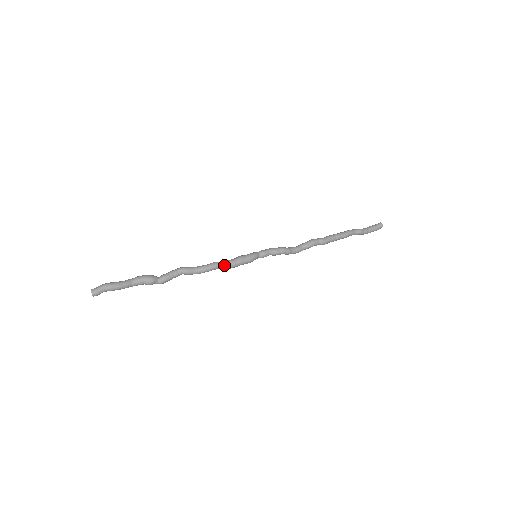
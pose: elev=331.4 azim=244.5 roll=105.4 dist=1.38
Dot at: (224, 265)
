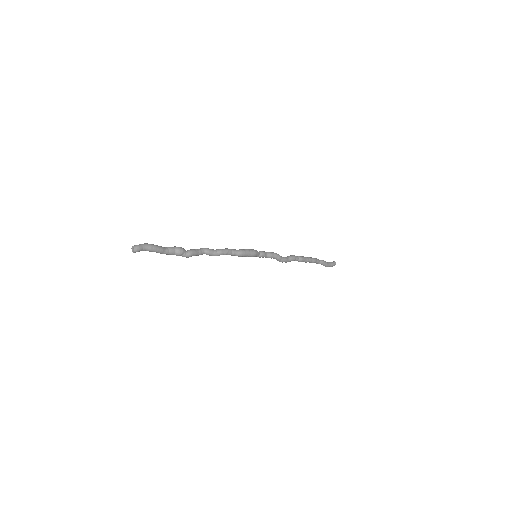
Dot at: (236, 251)
